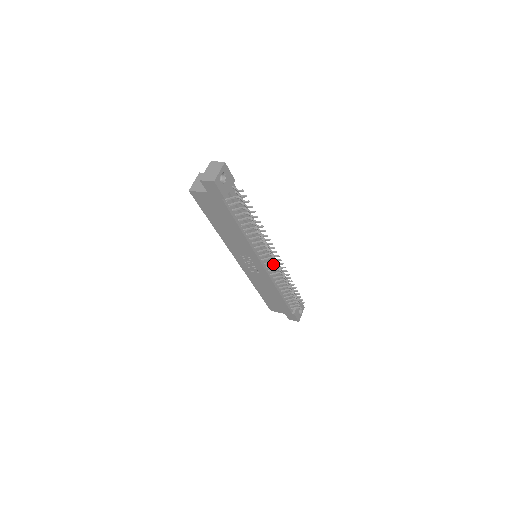
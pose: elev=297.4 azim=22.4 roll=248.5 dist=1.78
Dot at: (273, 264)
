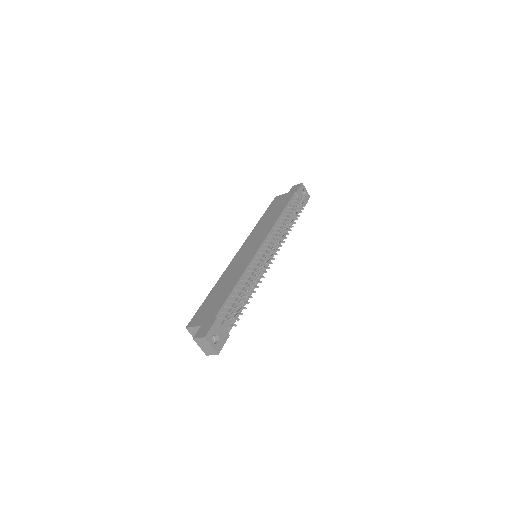
Dot at: (272, 246)
